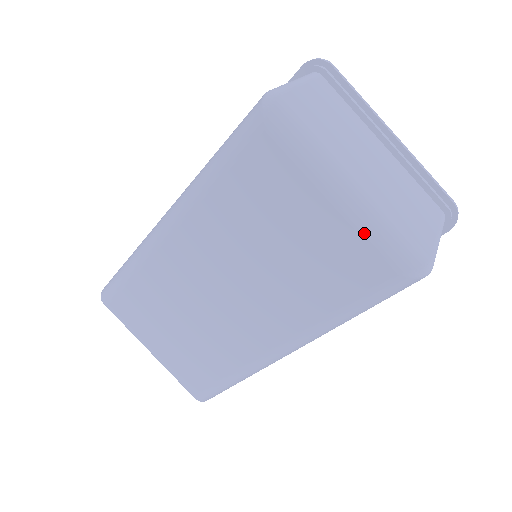
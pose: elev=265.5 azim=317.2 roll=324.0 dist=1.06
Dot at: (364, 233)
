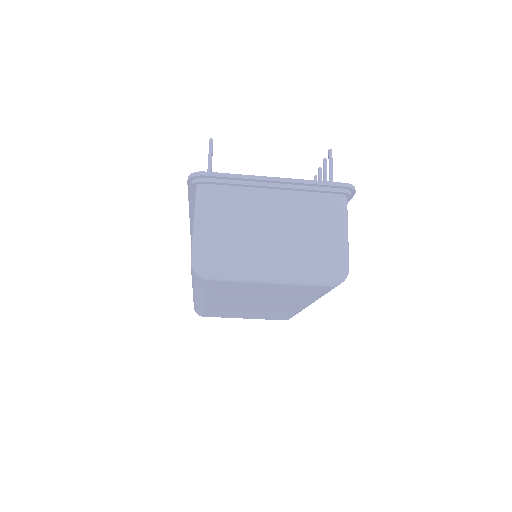
Dot at: (298, 285)
